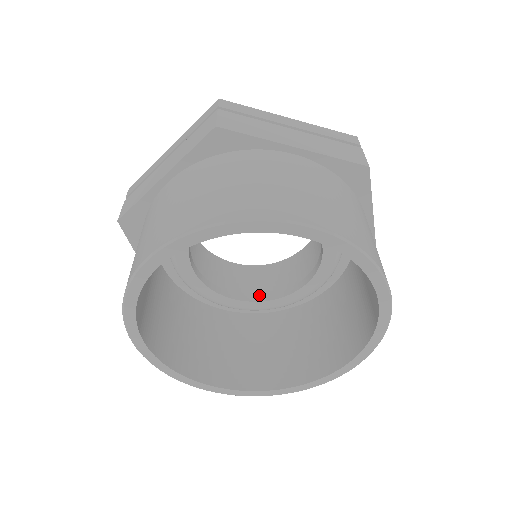
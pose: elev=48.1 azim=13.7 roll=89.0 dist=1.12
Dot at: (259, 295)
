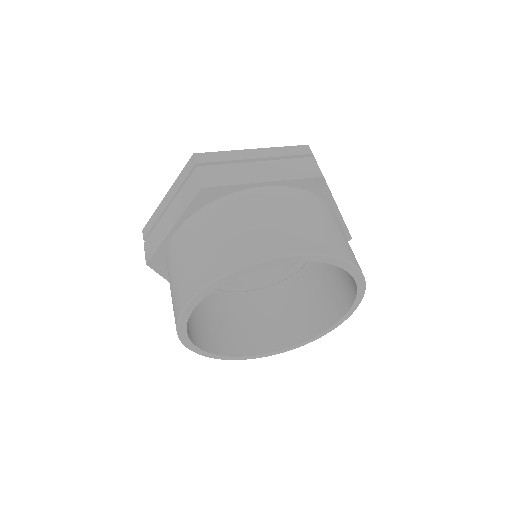
Dot at: occluded
